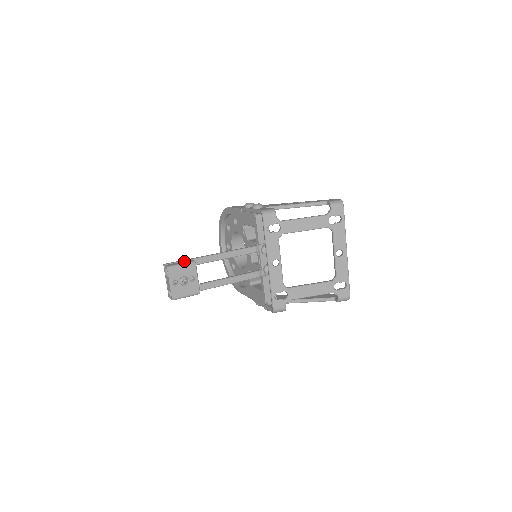
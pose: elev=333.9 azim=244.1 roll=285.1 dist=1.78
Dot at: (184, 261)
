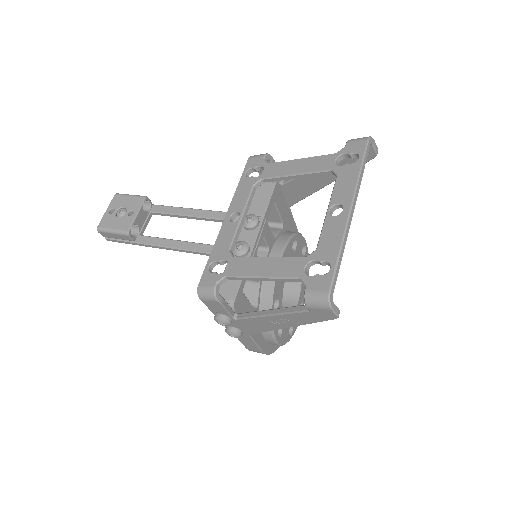
Dot at: occluded
